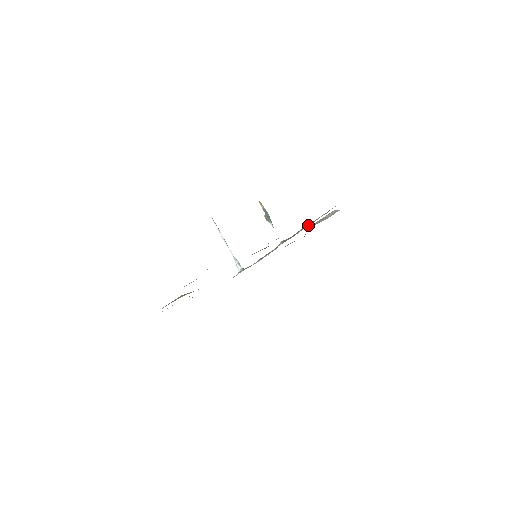
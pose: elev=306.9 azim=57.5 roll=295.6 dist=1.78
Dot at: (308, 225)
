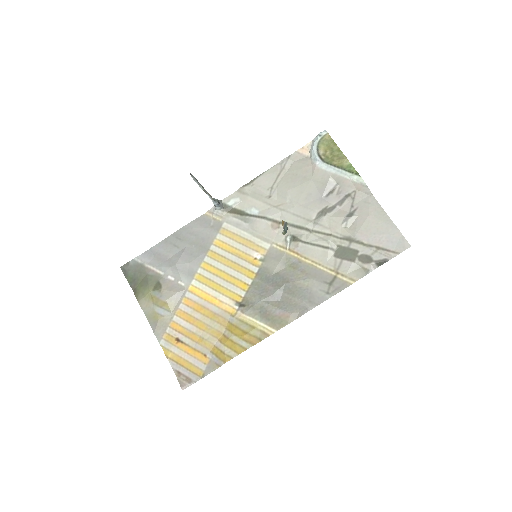
Dot at: (334, 272)
